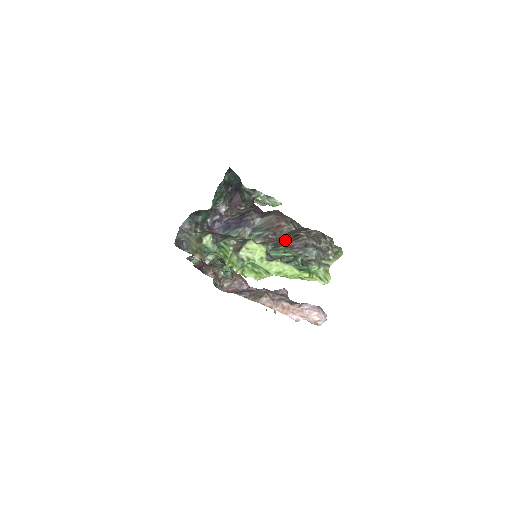
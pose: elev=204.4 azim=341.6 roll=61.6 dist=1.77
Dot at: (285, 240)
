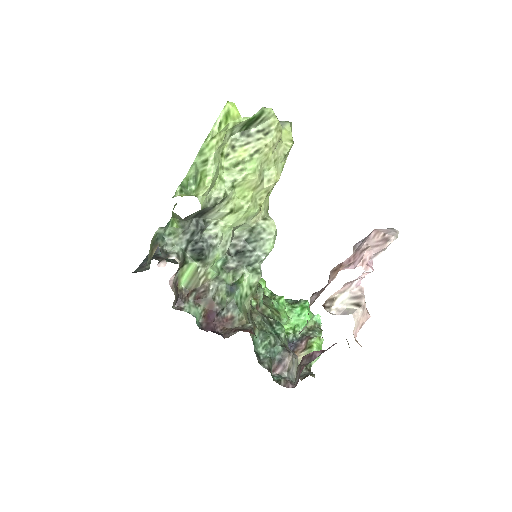
Dot at: occluded
